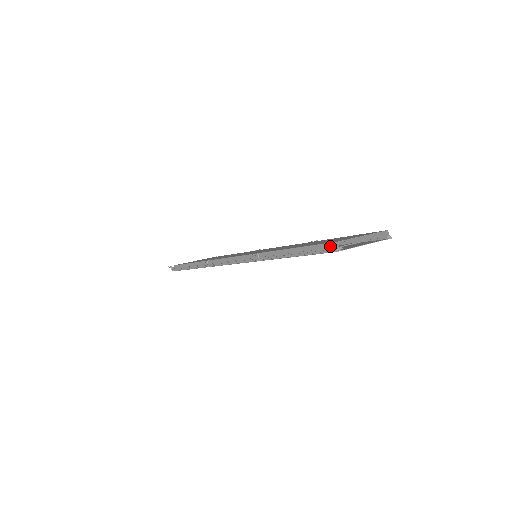
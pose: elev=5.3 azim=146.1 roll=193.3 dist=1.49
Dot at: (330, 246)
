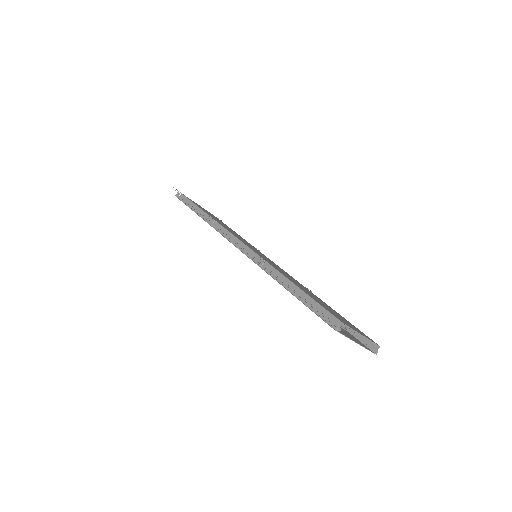
Dot at: (333, 319)
